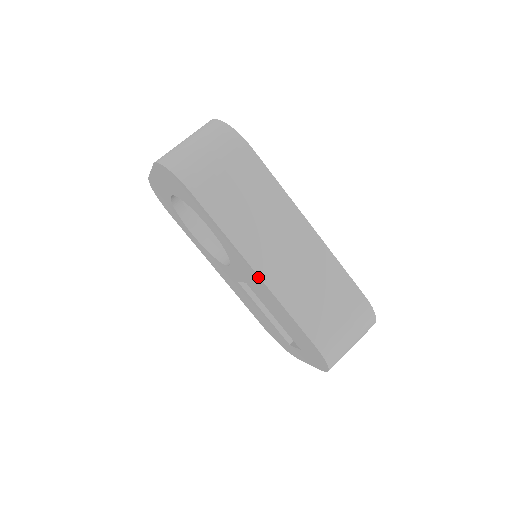
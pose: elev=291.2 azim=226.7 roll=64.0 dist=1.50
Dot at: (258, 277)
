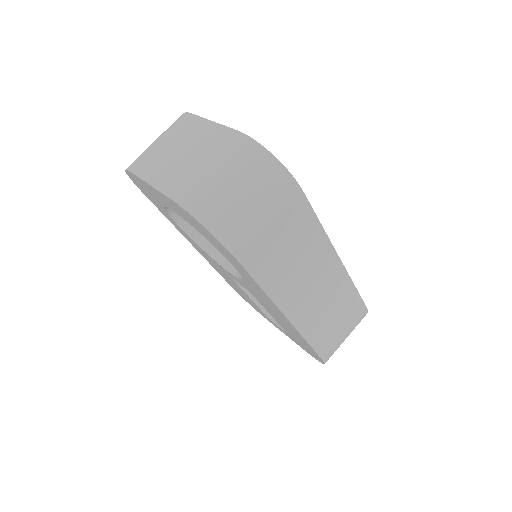
Dot at: (287, 319)
